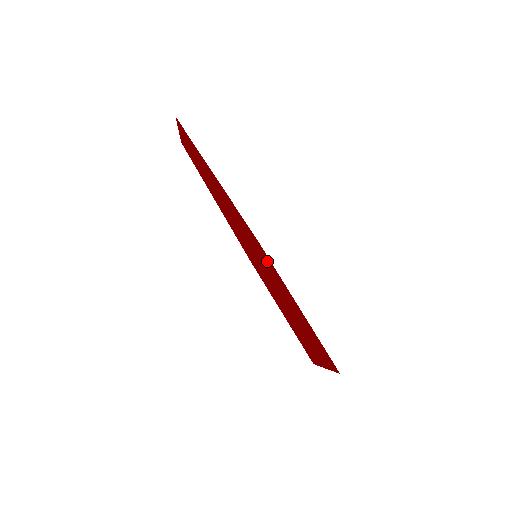
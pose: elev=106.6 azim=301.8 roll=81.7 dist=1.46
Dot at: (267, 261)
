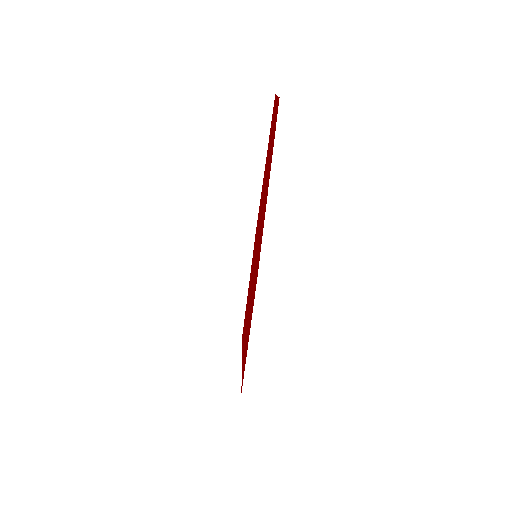
Dot at: occluded
